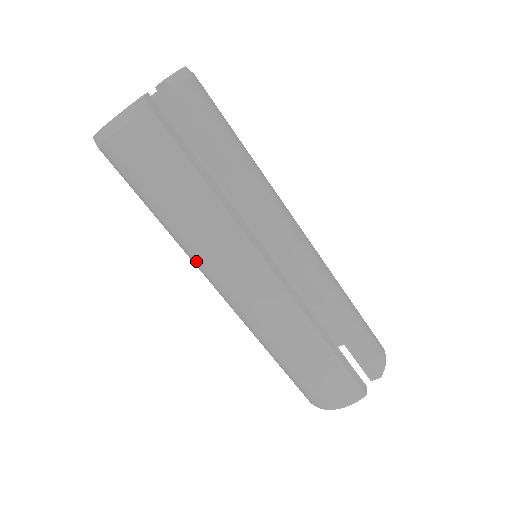
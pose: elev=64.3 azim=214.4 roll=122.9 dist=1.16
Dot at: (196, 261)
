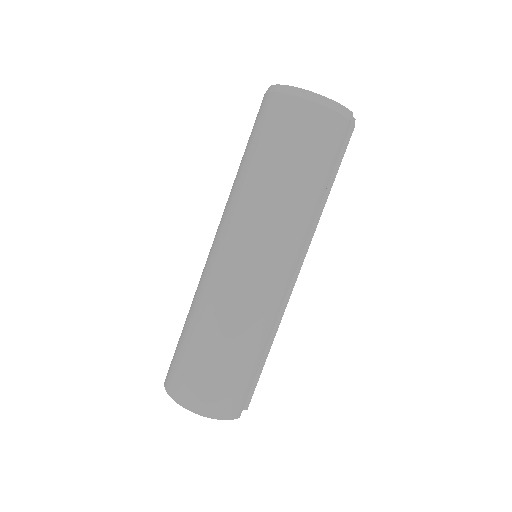
Dot at: (260, 222)
